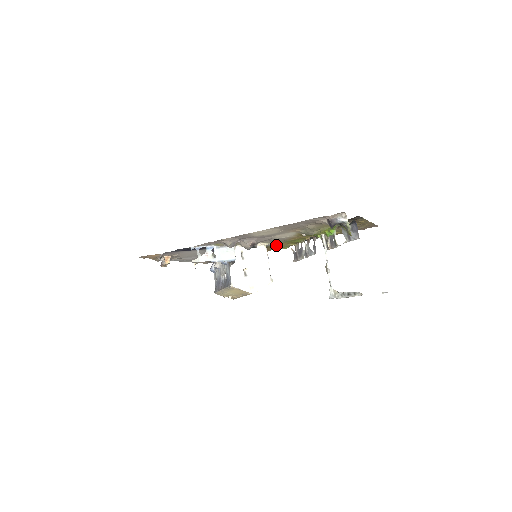
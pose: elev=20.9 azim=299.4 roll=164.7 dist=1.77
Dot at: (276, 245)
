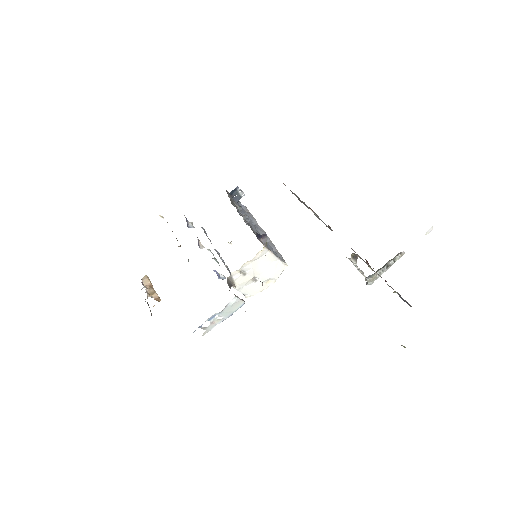
Dot at: occluded
